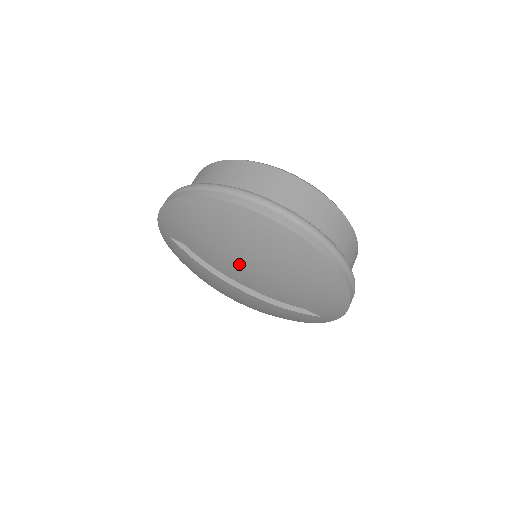
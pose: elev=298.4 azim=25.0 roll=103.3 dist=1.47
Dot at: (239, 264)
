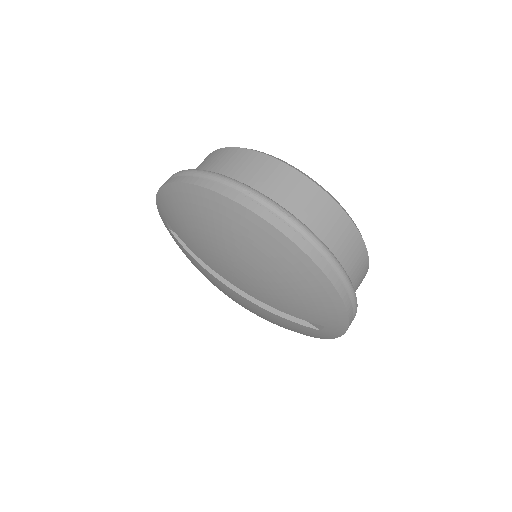
Dot at: (225, 260)
